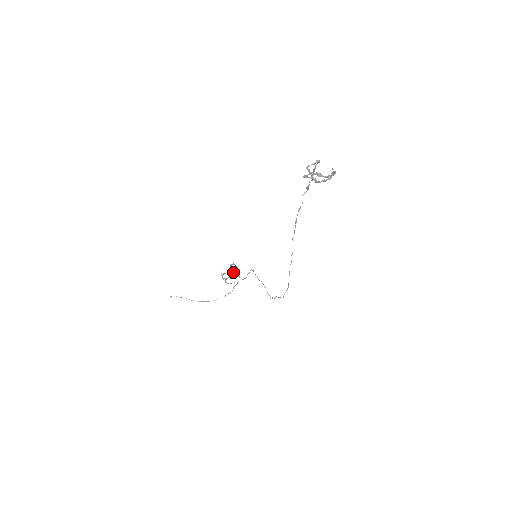
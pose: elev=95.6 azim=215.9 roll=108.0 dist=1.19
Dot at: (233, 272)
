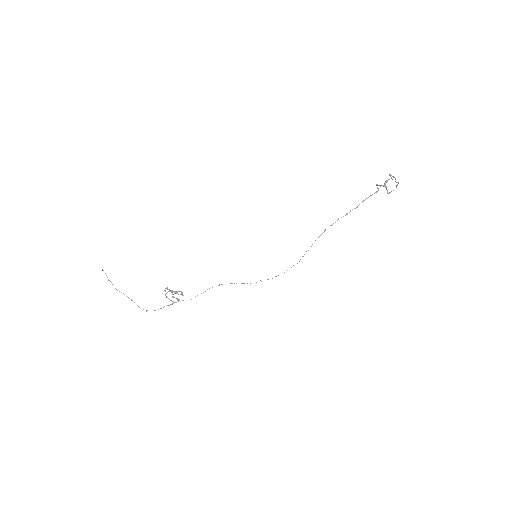
Dot at: (172, 296)
